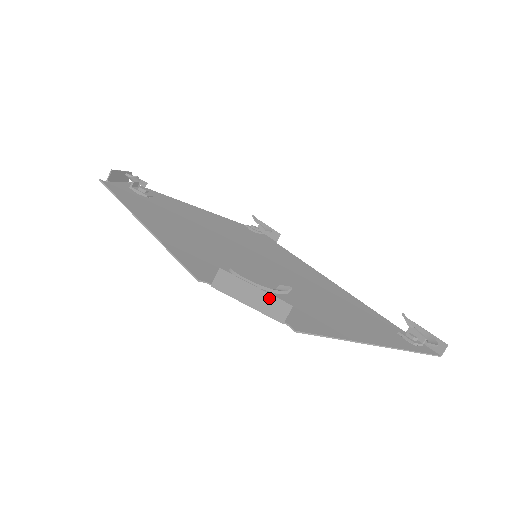
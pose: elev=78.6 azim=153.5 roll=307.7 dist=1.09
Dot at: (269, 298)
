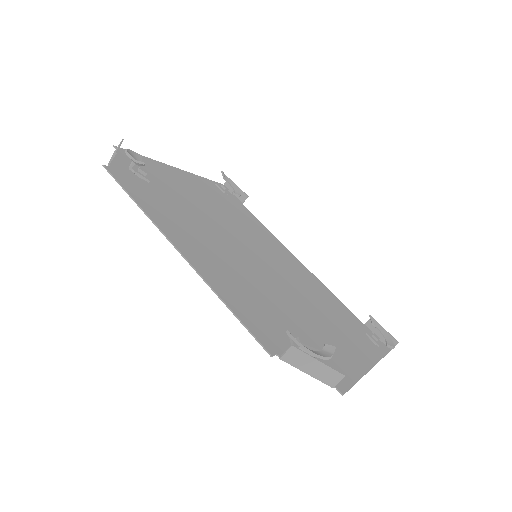
Dot at: (328, 370)
